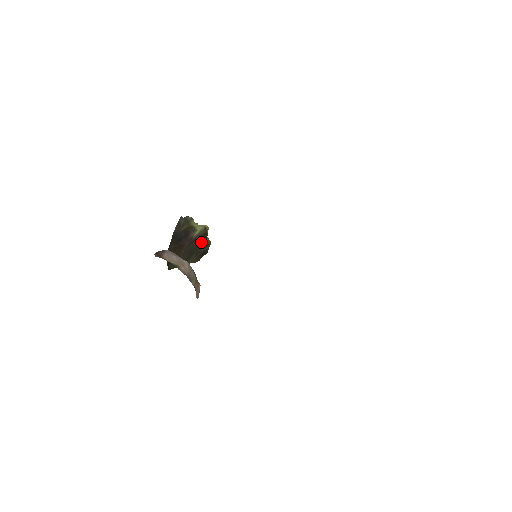
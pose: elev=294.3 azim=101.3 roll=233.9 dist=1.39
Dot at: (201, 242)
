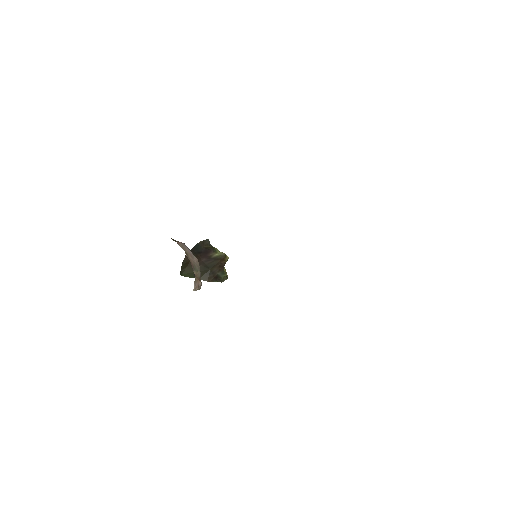
Dot at: (218, 264)
